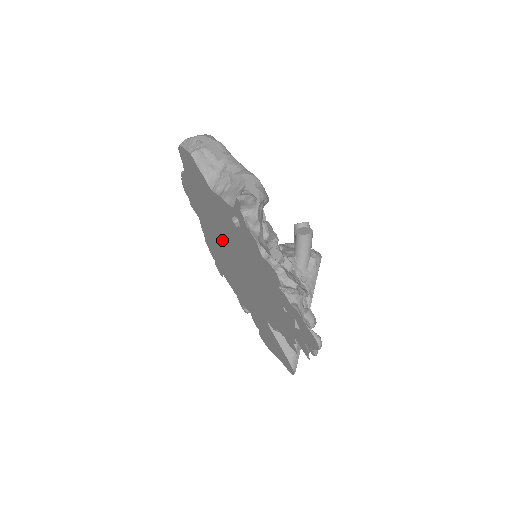
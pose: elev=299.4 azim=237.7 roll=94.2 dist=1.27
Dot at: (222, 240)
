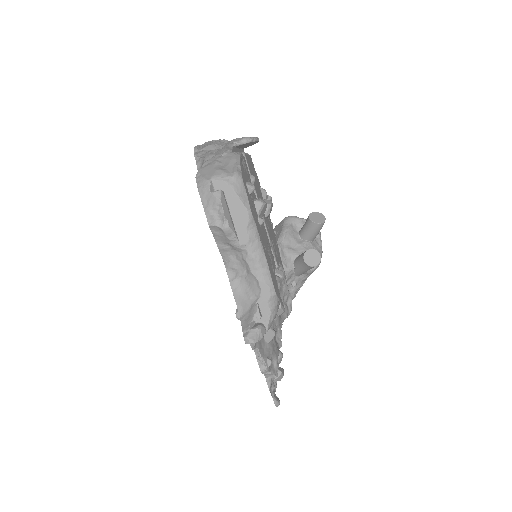
Dot at: occluded
